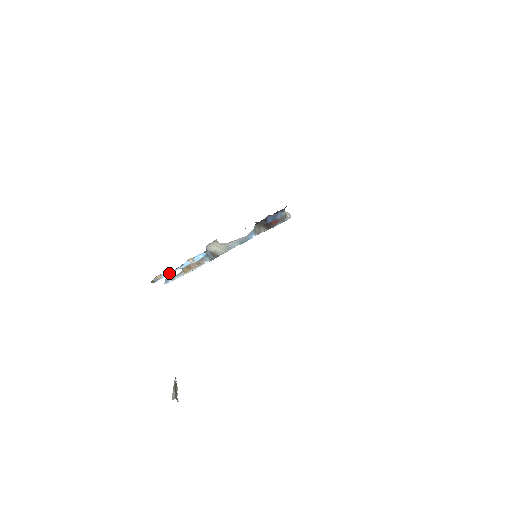
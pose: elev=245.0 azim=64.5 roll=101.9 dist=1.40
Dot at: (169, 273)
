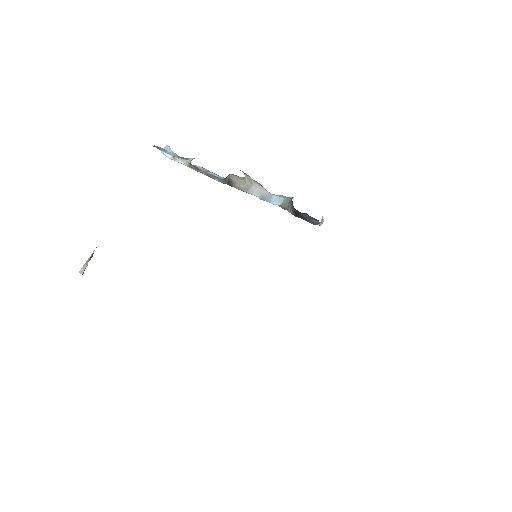
Dot at: occluded
